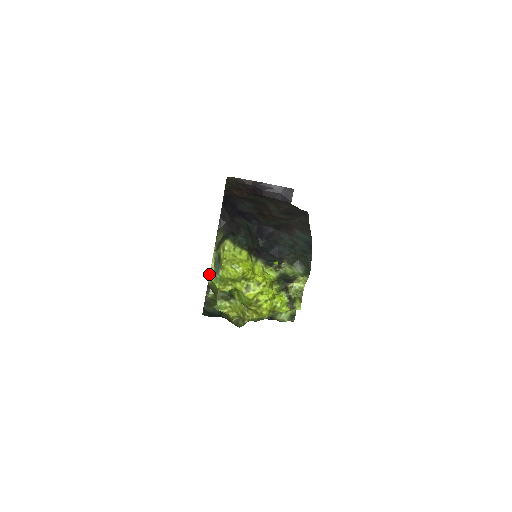
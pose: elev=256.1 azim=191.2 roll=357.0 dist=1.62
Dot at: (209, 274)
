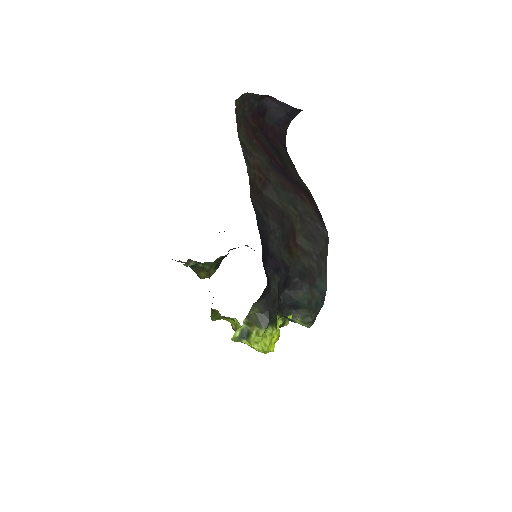
Dot at: occluded
